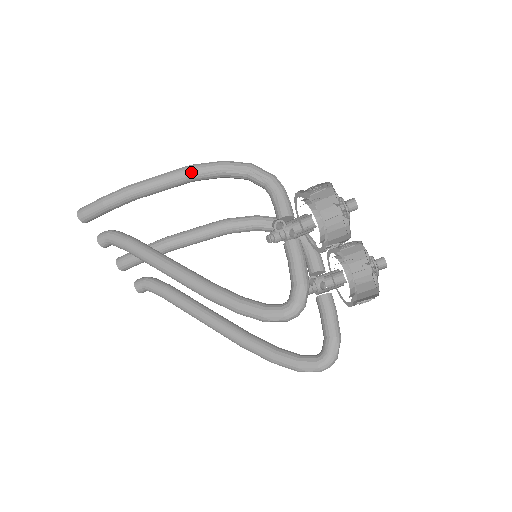
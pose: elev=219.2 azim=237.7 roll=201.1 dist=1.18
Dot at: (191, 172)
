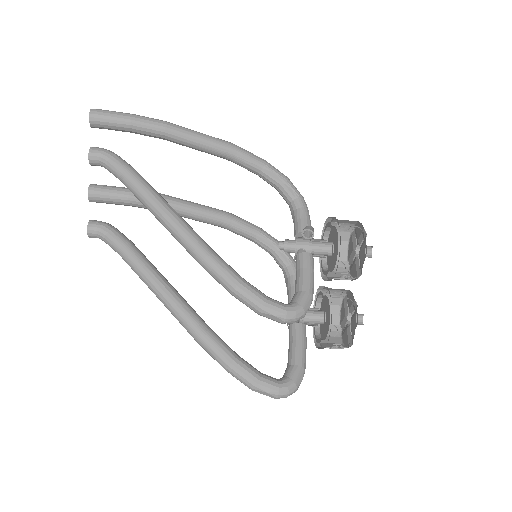
Dot at: (235, 149)
